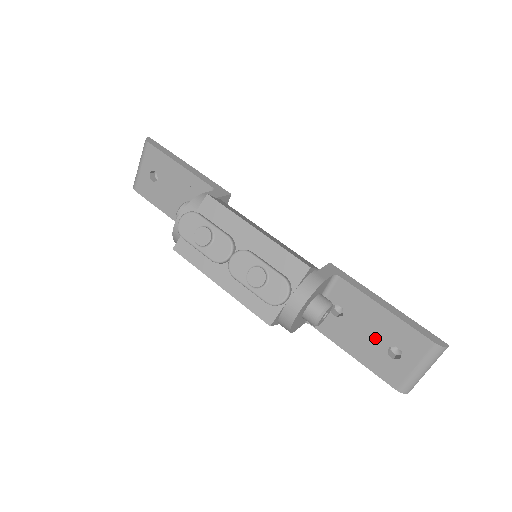
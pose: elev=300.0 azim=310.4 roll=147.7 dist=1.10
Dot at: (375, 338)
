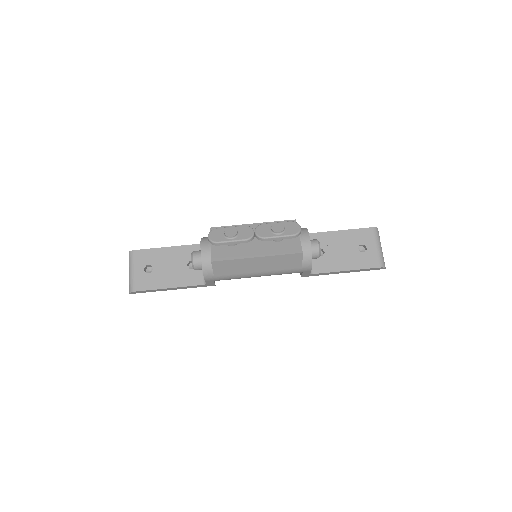
Dot at: (348, 249)
